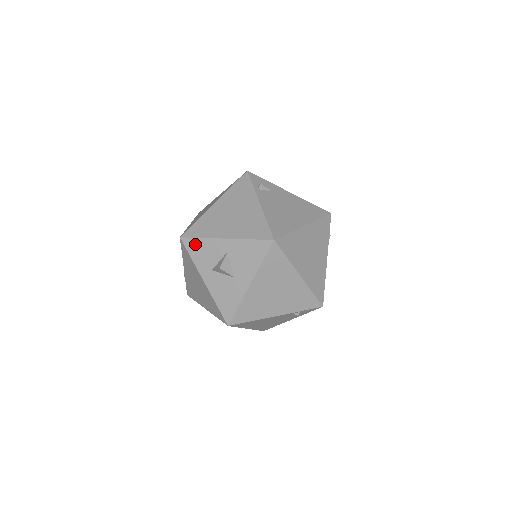
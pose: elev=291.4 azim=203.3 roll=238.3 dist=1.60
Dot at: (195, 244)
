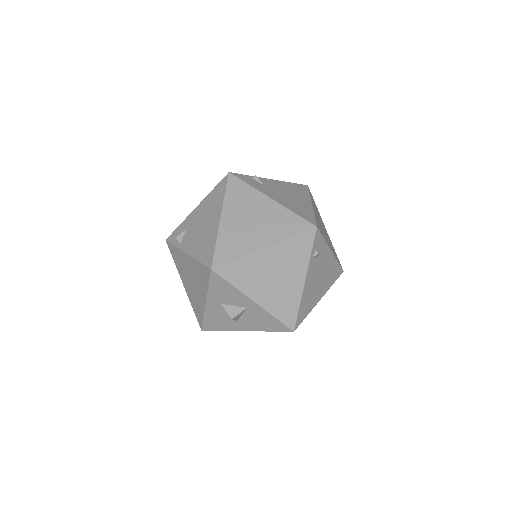
Dot at: (222, 283)
